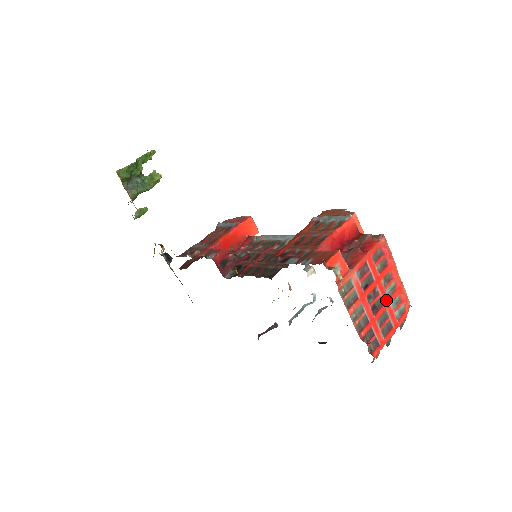
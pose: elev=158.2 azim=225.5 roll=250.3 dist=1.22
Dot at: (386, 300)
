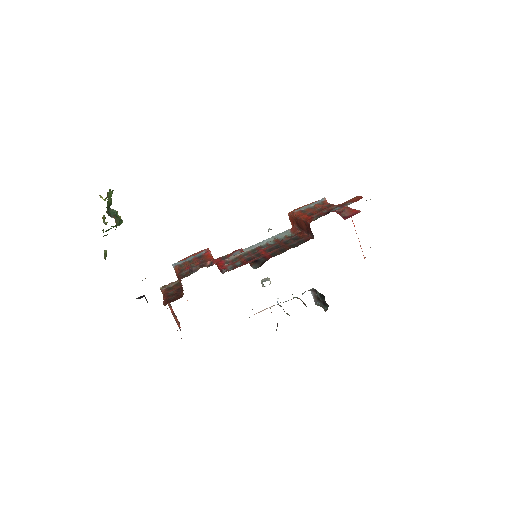
Dot at: occluded
